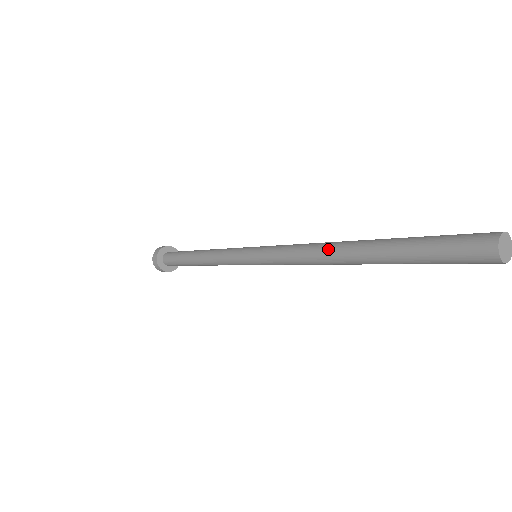
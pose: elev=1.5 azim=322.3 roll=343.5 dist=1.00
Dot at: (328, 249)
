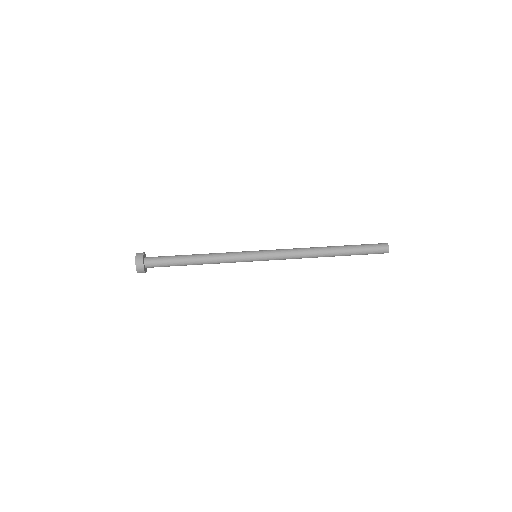
Dot at: (317, 256)
